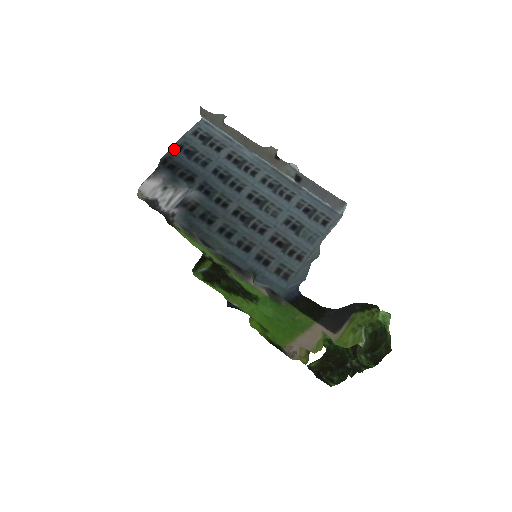
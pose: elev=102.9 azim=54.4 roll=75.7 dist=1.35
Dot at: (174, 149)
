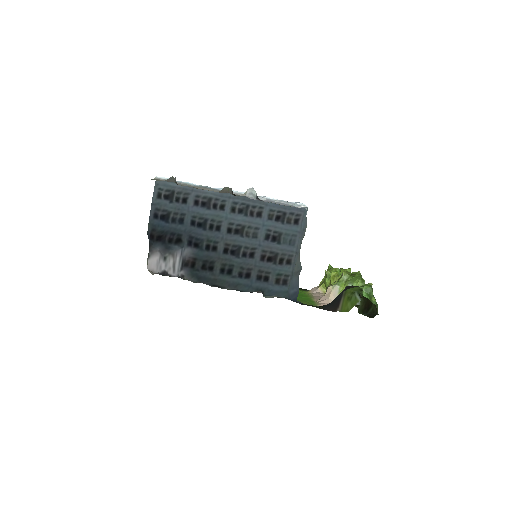
Dot at: (152, 220)
